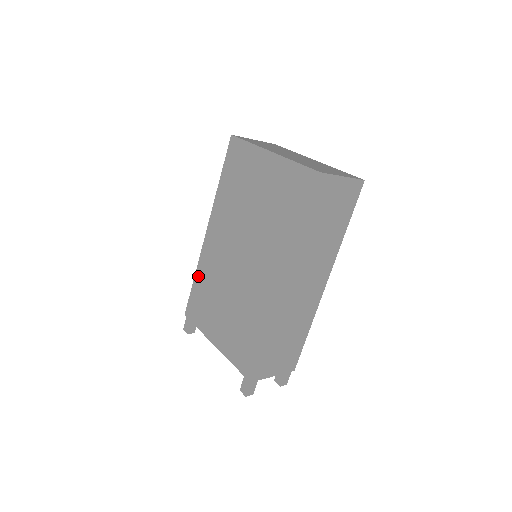
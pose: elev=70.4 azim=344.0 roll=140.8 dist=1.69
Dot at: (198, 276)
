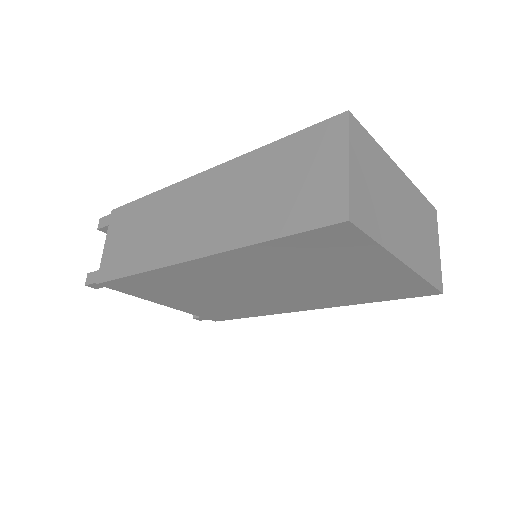
Dot at: (148, 277)
